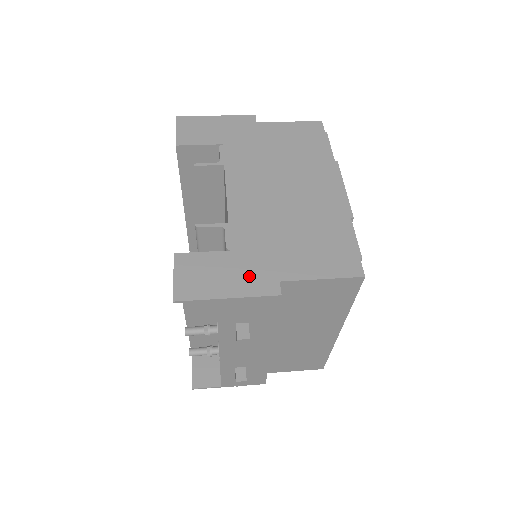
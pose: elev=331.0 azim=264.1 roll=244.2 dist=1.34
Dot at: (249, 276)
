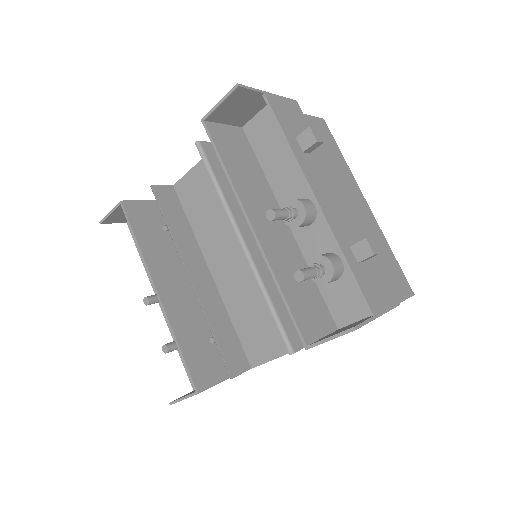
Dot at: occluded
